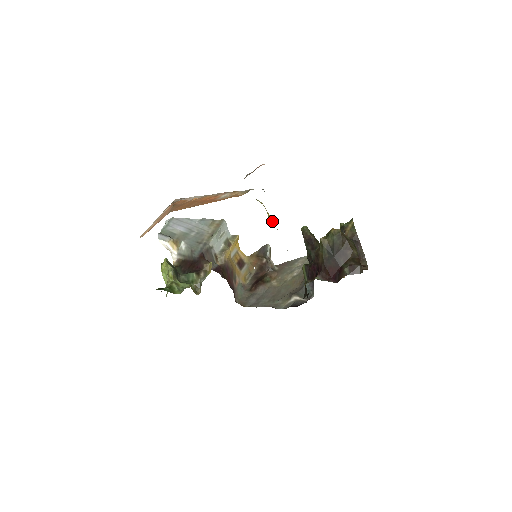
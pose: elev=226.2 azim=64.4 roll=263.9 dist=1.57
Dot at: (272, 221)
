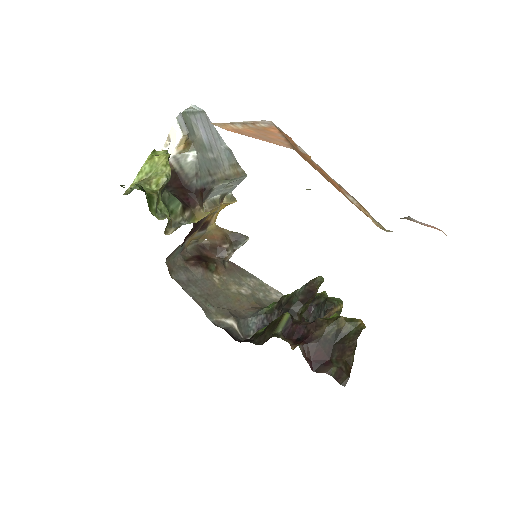
Dot at: occluded
